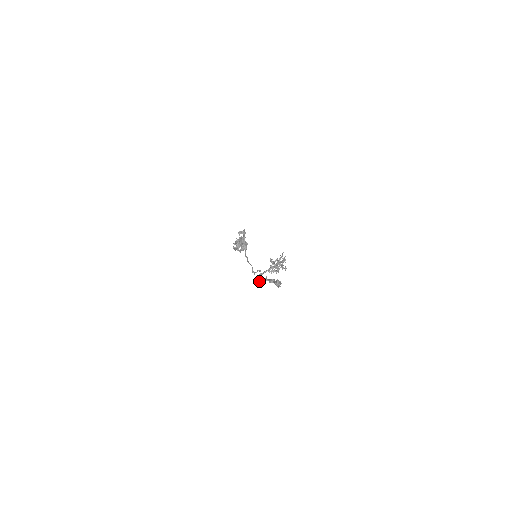
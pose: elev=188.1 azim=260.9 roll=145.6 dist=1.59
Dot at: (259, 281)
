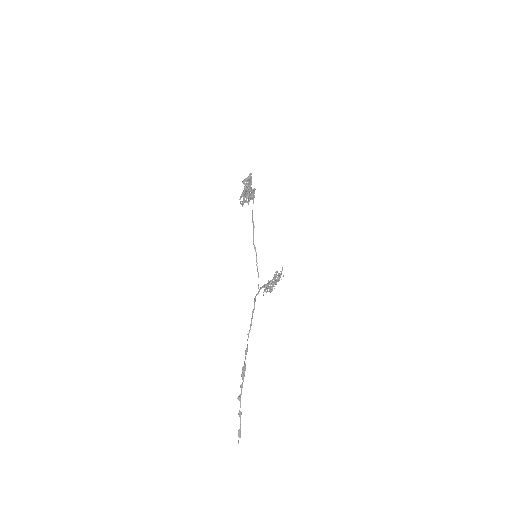
Dot at: (242, 370)
